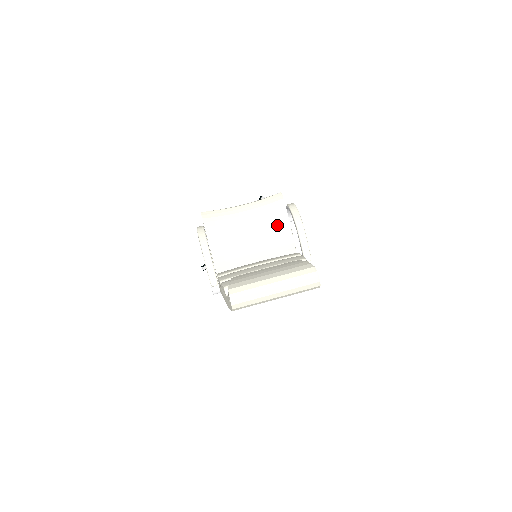
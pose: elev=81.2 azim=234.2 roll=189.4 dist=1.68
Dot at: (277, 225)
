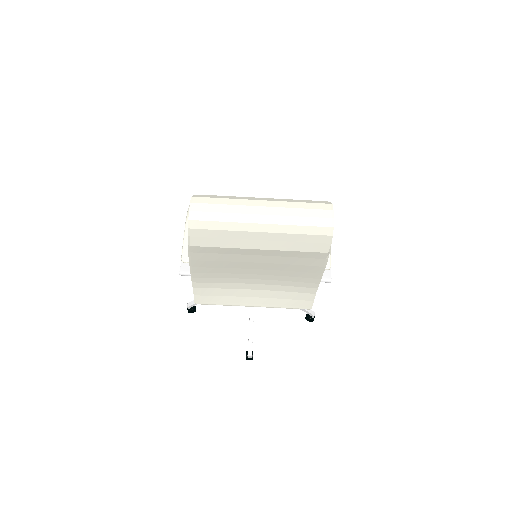
Dot at: occluded
